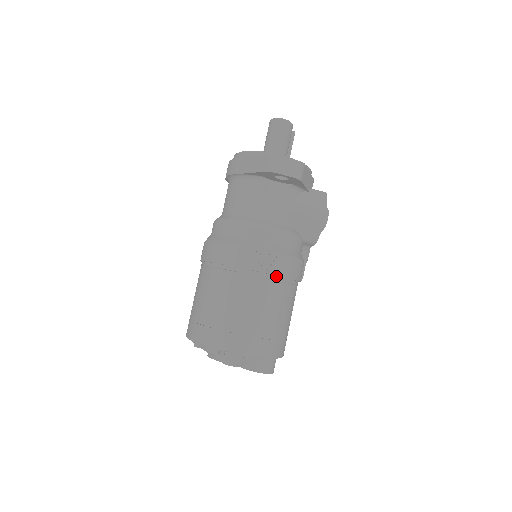
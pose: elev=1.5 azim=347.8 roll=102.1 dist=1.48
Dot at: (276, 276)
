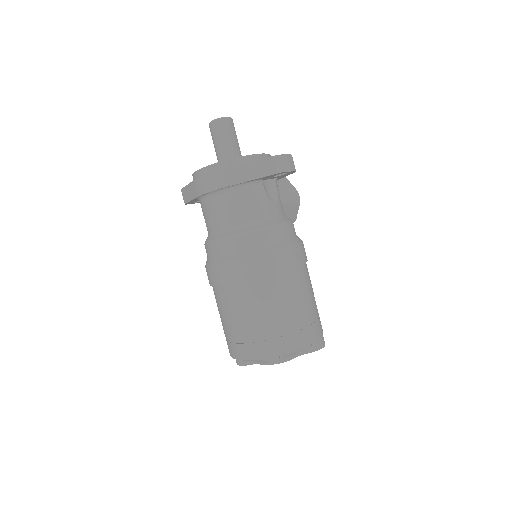
Dot at: (305, 263)
